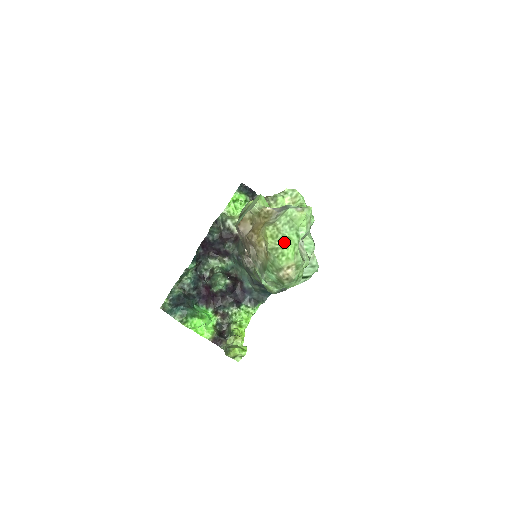
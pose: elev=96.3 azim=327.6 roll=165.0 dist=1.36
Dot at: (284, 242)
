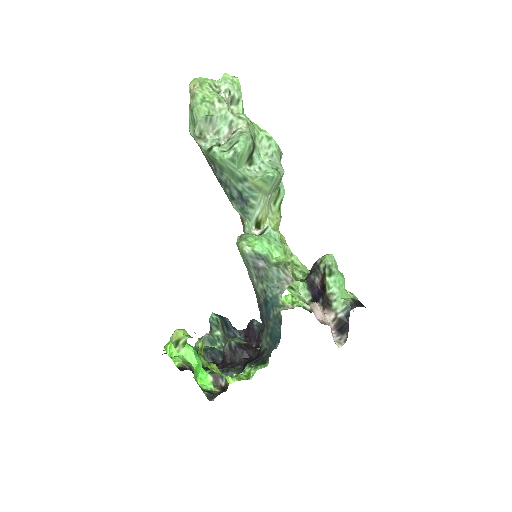
Dot at: occluded
